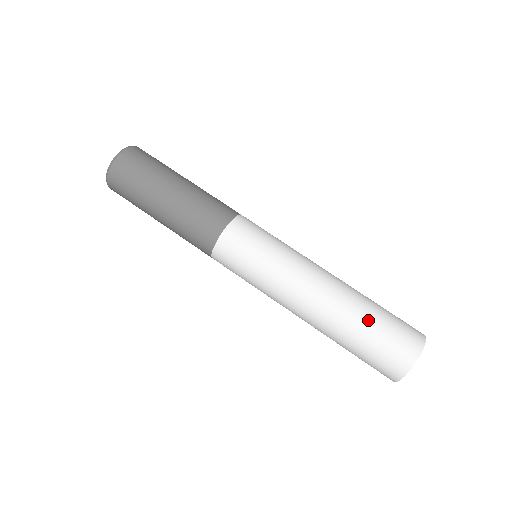
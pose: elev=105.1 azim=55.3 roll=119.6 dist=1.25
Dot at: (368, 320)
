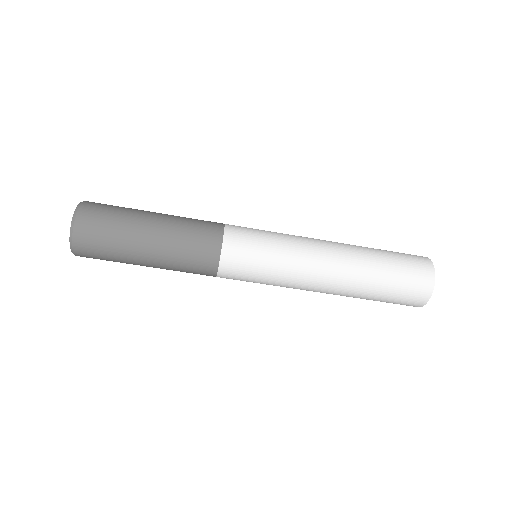
Dot at: (383, 274)
